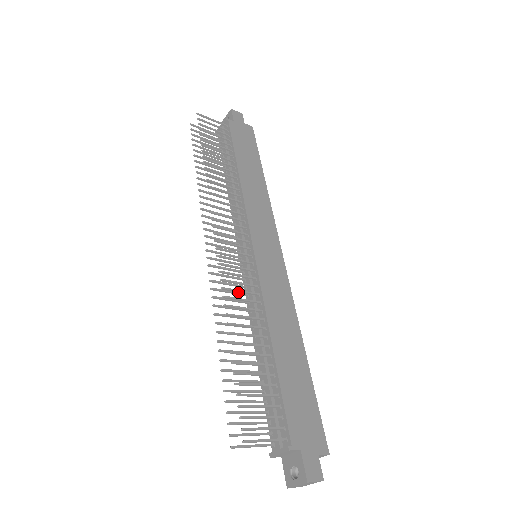
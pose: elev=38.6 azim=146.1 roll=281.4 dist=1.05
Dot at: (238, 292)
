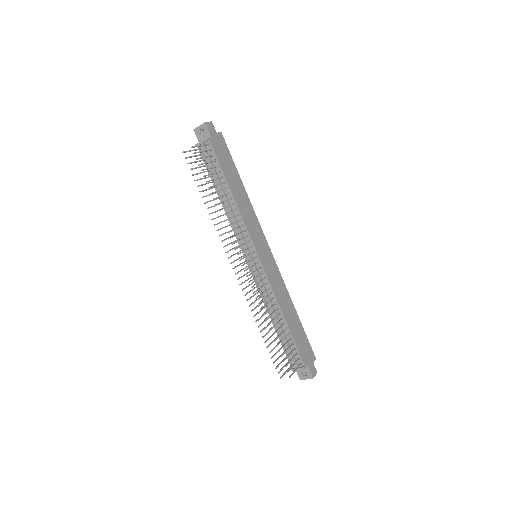
Dot at: (255, 287)
